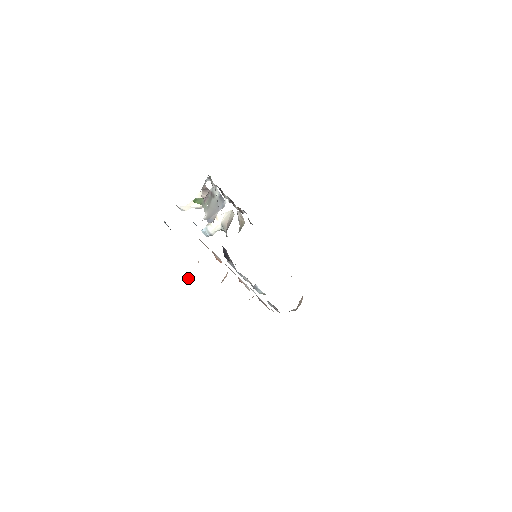
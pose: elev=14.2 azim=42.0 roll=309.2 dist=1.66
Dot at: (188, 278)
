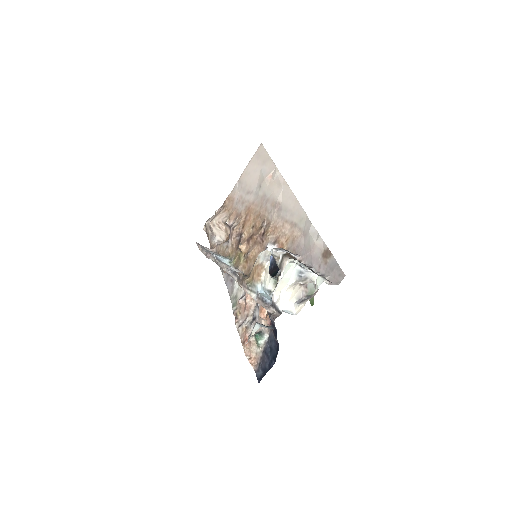
Dot at: (262, 337)
